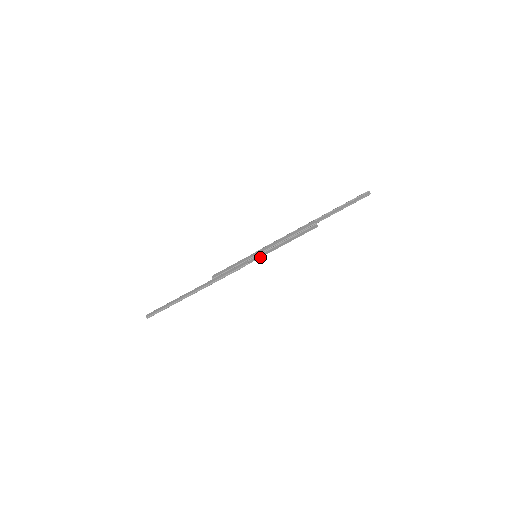
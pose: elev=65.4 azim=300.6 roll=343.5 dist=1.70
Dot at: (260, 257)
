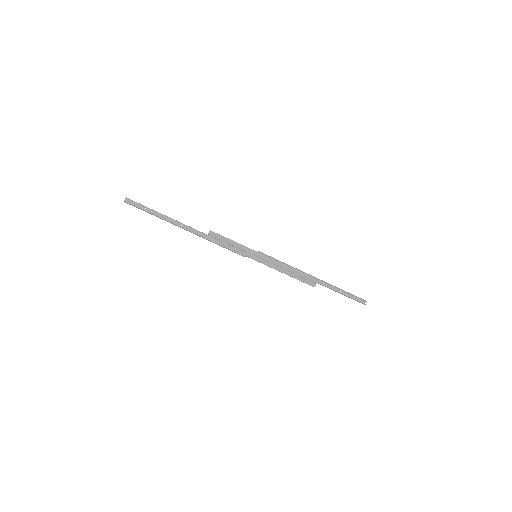
Dot at: (258, 261)
